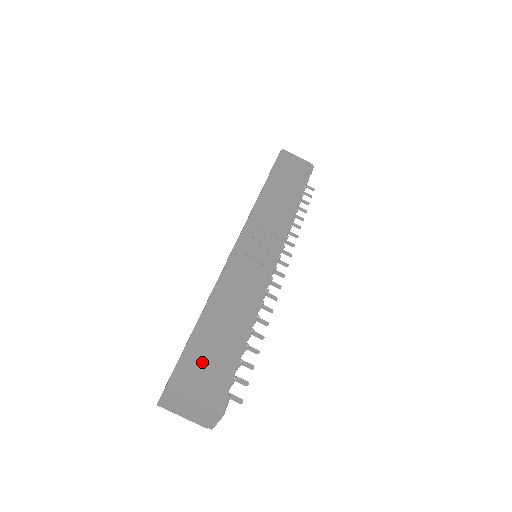
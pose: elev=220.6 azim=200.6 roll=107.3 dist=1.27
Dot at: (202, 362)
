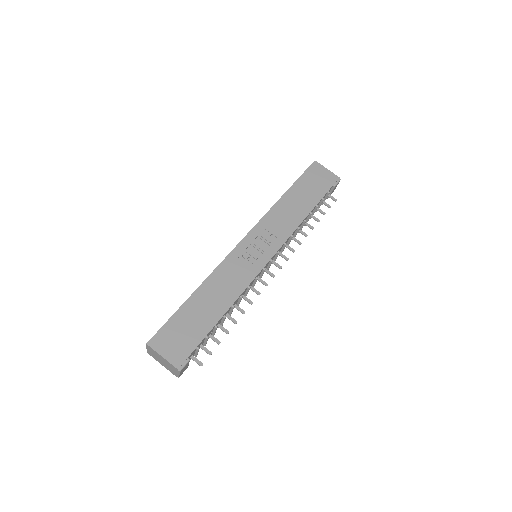
Dot at: (177, 332)
